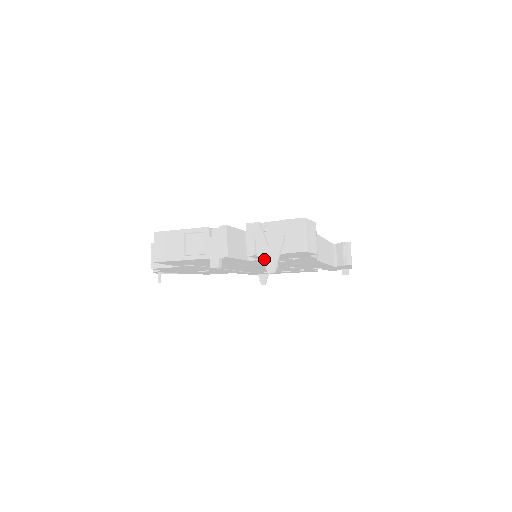
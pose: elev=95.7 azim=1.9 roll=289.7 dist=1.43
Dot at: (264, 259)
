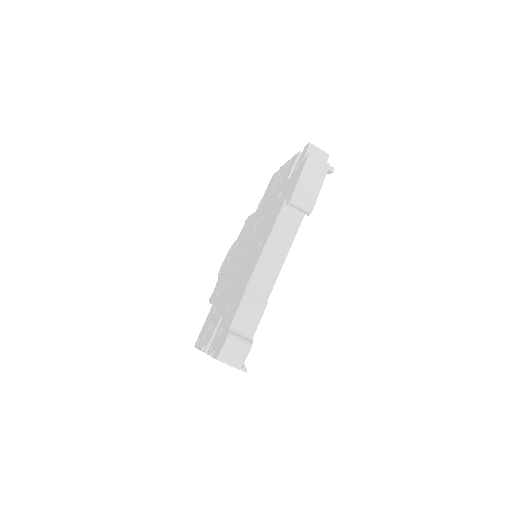
Dot at: occluded
